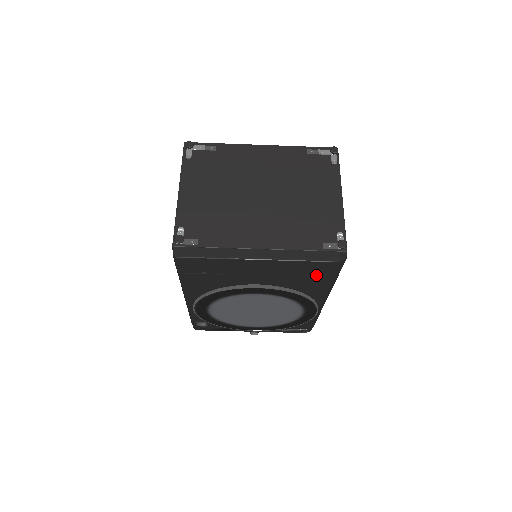
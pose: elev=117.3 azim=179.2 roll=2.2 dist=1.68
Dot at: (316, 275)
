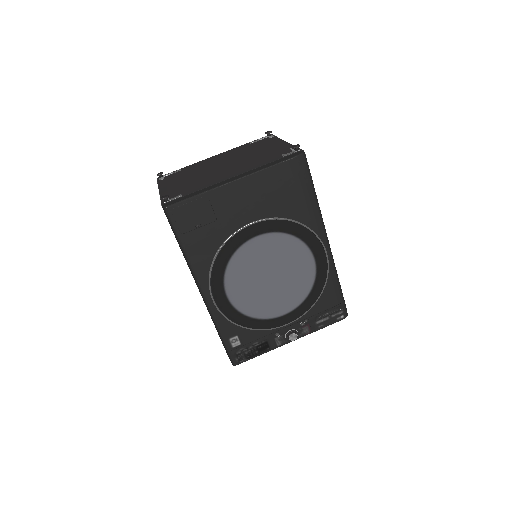
Dot at: (292, 186)
